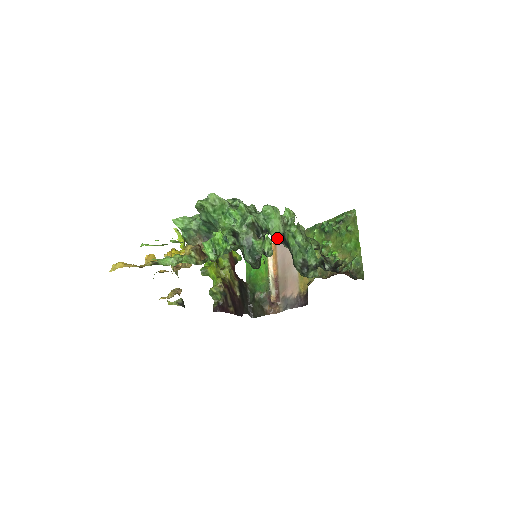
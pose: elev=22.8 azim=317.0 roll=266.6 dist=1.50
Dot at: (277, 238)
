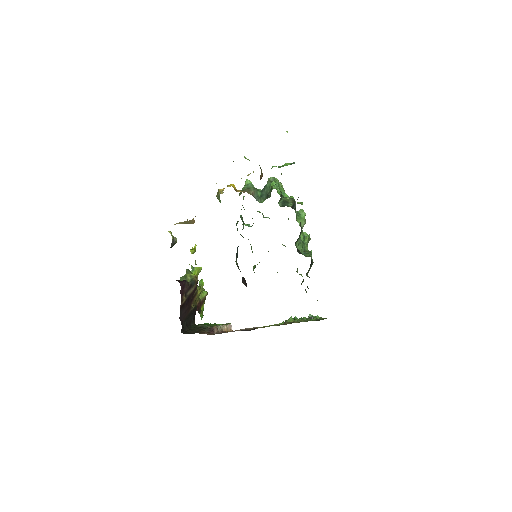
Dot at: occluded
